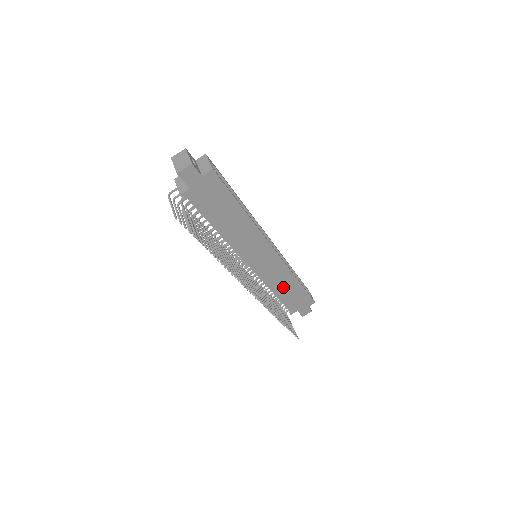
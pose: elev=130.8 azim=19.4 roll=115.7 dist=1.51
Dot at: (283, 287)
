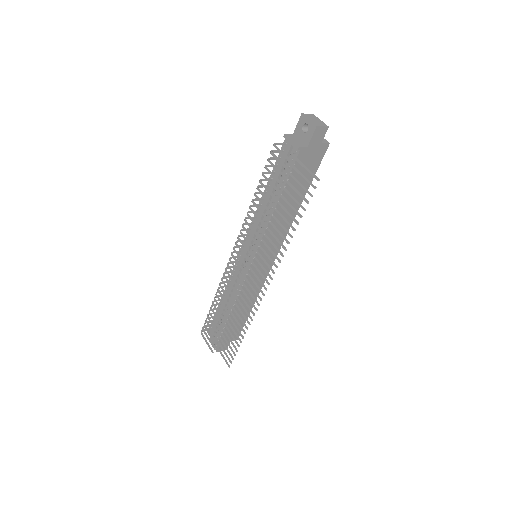
Dot at: occluded
